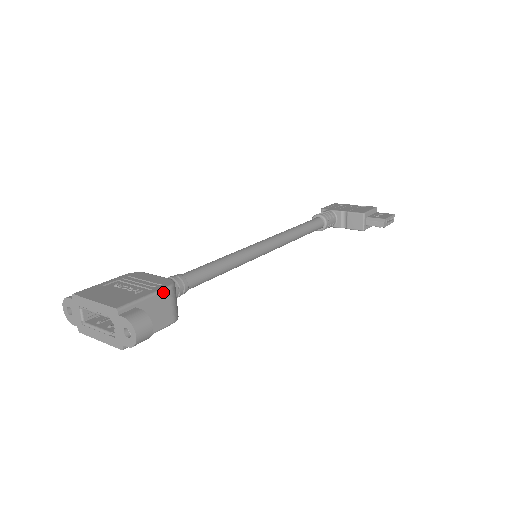
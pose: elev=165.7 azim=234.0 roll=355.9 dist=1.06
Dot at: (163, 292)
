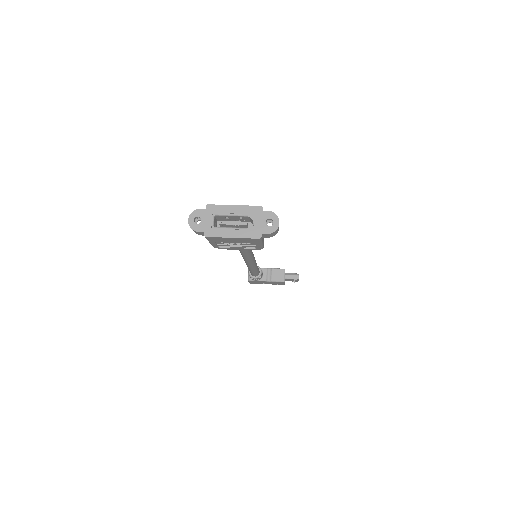
Dot at: occluded
